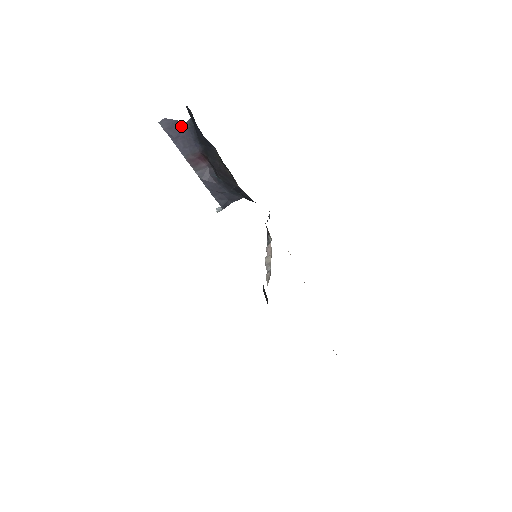
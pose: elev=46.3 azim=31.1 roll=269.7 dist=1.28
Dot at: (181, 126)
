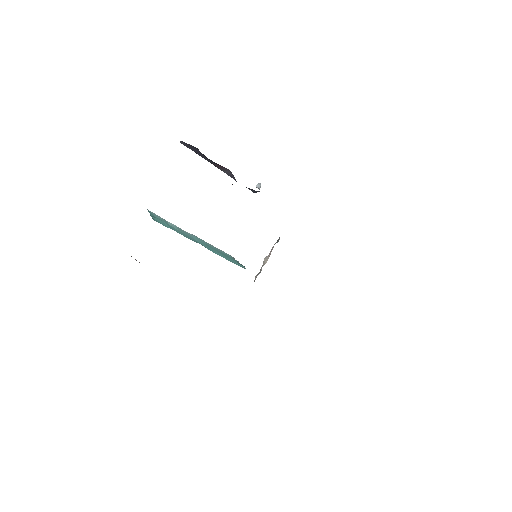
Dot at: (195, 148)
